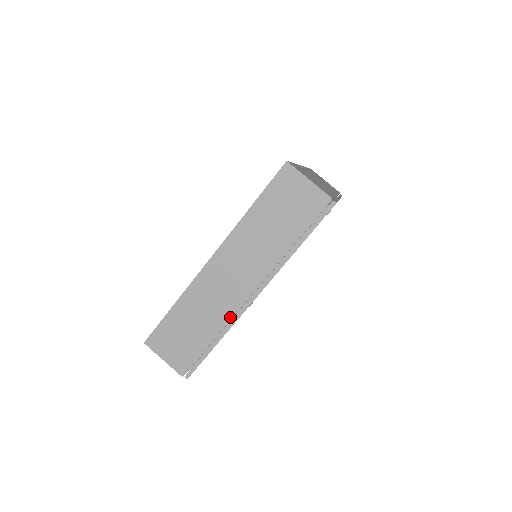
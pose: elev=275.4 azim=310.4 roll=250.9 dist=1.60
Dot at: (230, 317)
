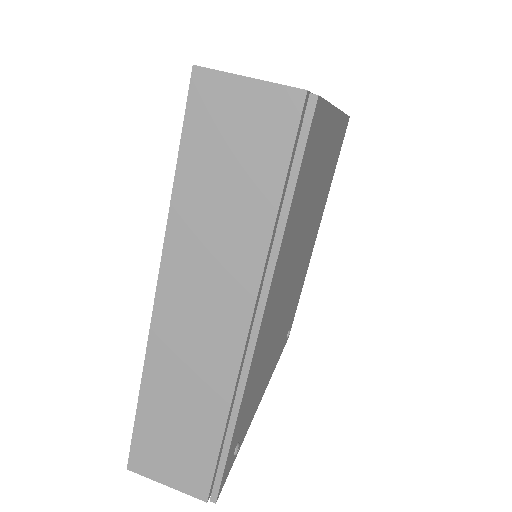
Dot at: occluded
